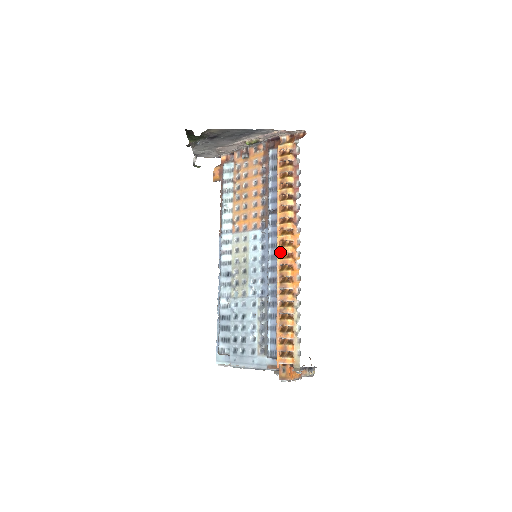
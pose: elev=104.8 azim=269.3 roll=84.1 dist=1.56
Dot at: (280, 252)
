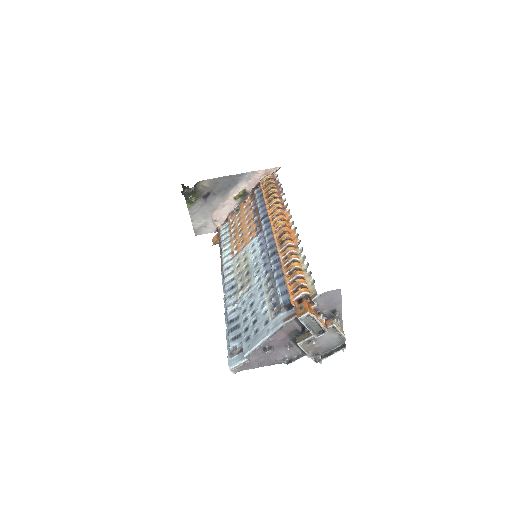
Dot at: (275, 230)
